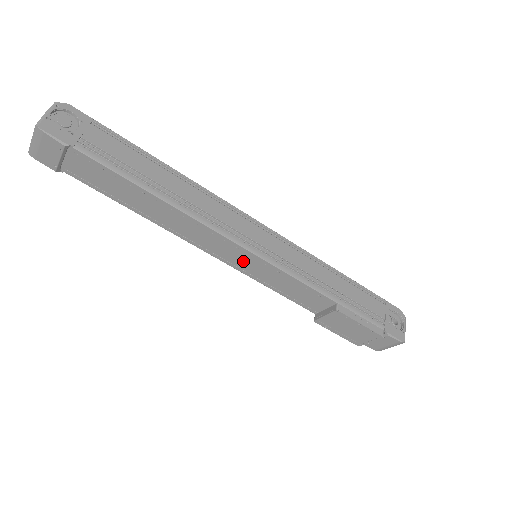
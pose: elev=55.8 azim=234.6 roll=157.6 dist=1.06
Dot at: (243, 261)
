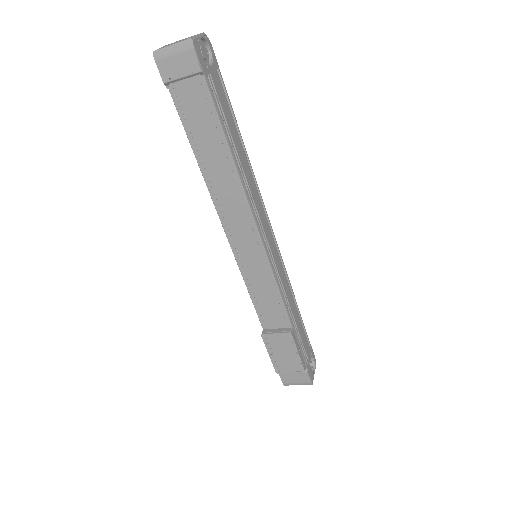
Dot at: (249, 254)
